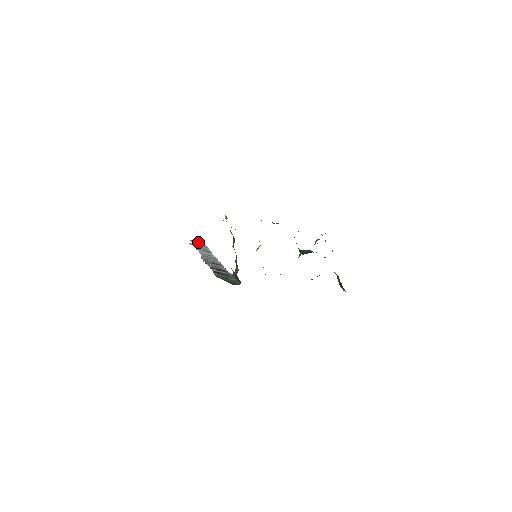
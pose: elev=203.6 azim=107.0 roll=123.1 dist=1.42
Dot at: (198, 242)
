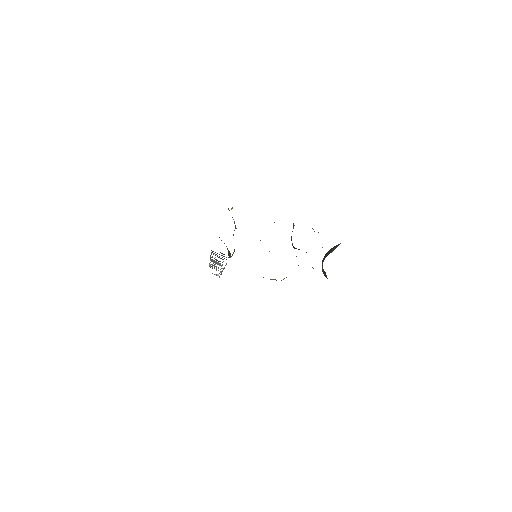
Dot at: (216, 270)
